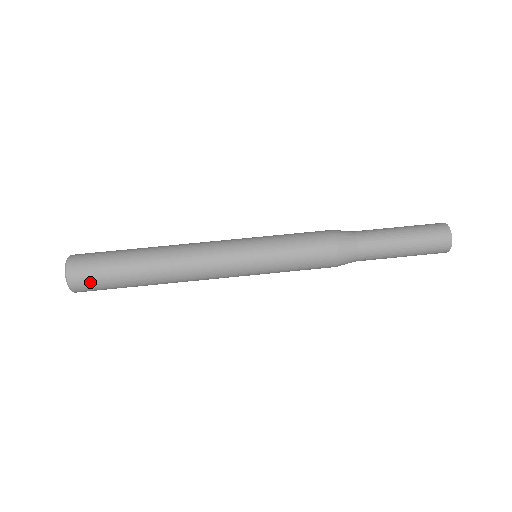
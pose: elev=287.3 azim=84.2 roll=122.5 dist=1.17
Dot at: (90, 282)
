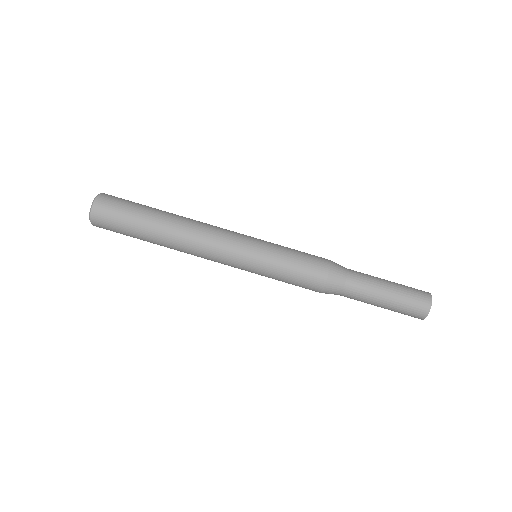
Dot at: (109, 226)
